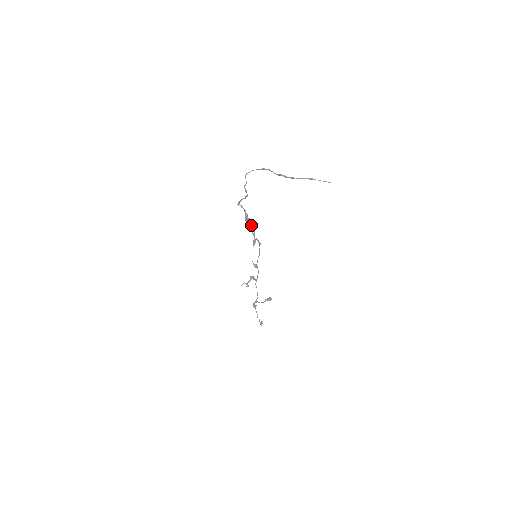
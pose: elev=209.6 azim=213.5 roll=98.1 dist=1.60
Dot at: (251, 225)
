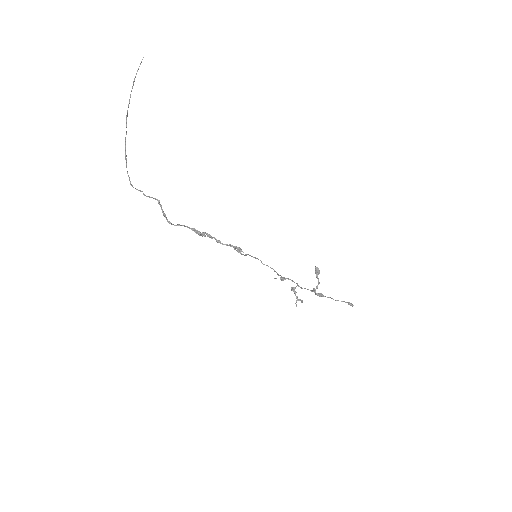
Dot at: (216, 240)
